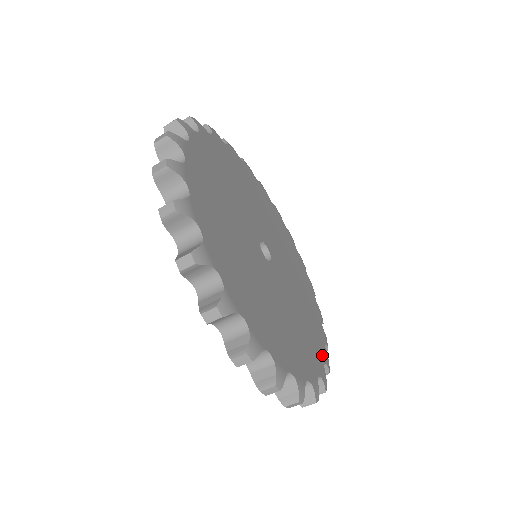
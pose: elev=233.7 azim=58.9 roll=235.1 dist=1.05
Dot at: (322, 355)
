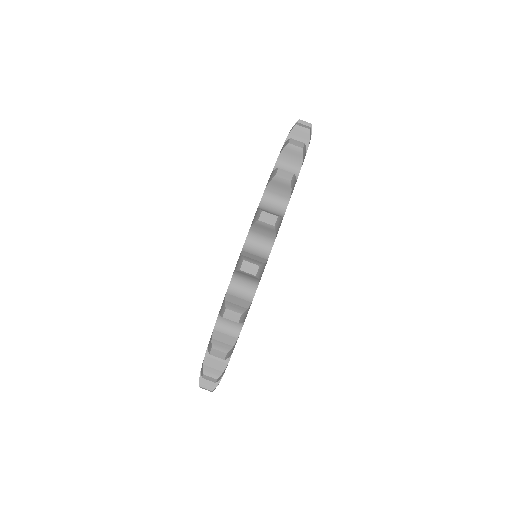
Dot at: occluded
